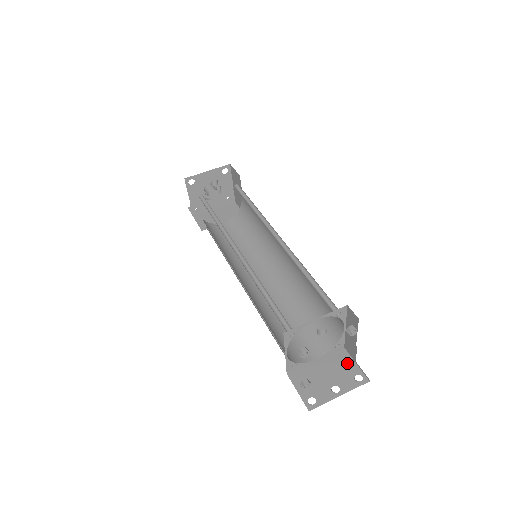
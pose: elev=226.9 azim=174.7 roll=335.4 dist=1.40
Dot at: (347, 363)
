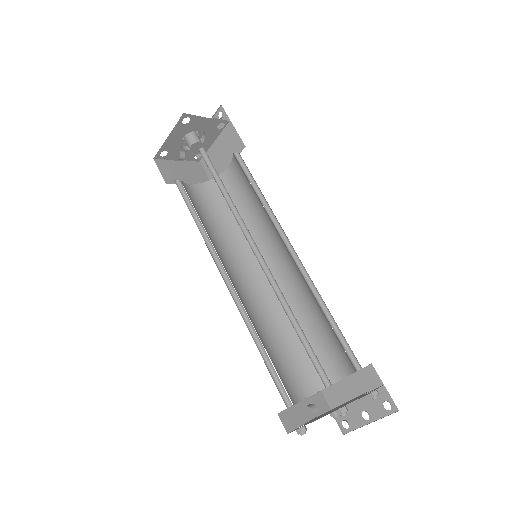
Dot at: (369, 397)
